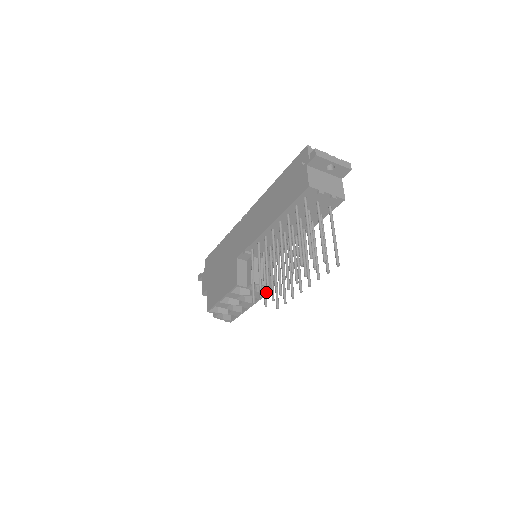
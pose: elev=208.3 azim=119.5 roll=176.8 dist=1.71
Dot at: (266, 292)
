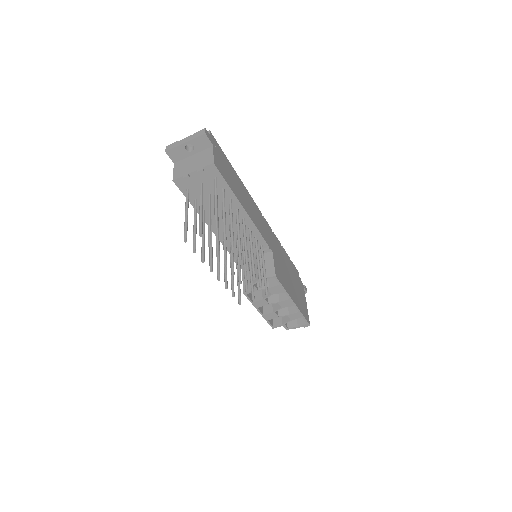
Dot at: (252, 286)
